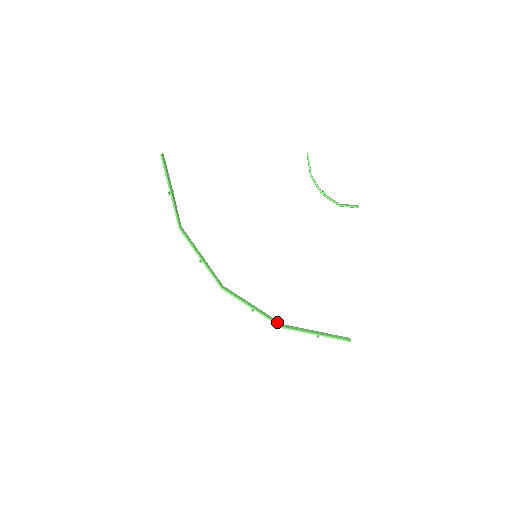
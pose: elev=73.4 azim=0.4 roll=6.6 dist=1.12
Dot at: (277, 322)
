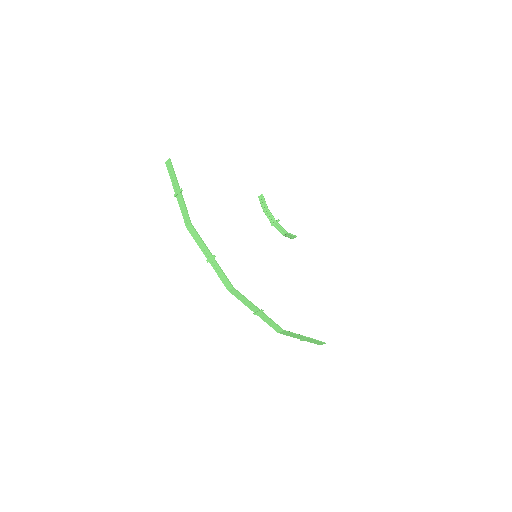
Dot at: (277, 326)
